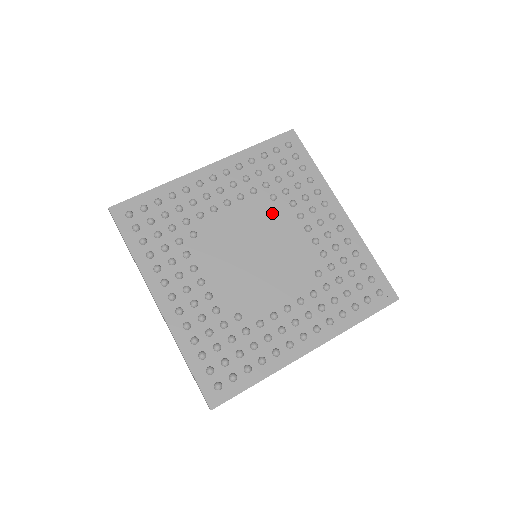
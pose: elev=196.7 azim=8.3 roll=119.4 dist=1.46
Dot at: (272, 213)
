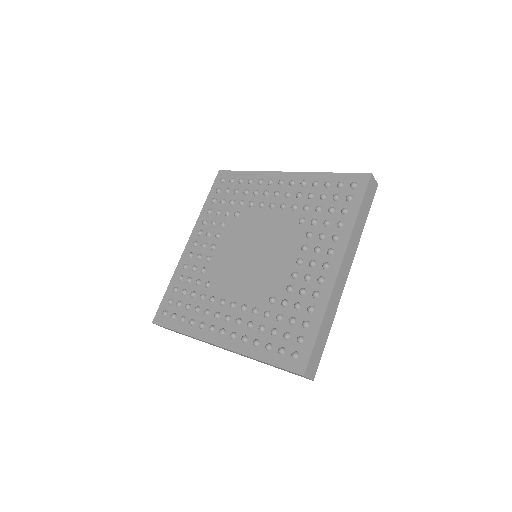
Dot at: (290, 232)
